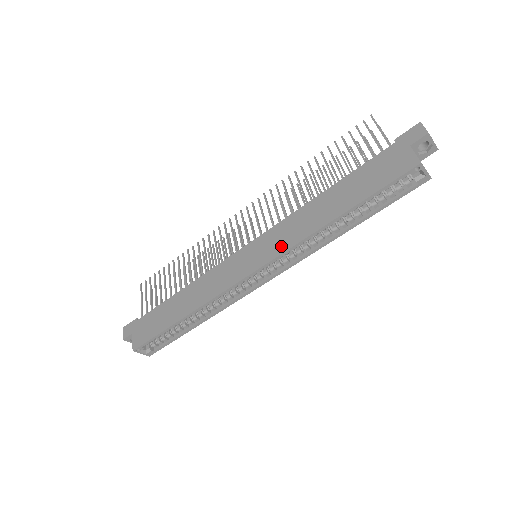
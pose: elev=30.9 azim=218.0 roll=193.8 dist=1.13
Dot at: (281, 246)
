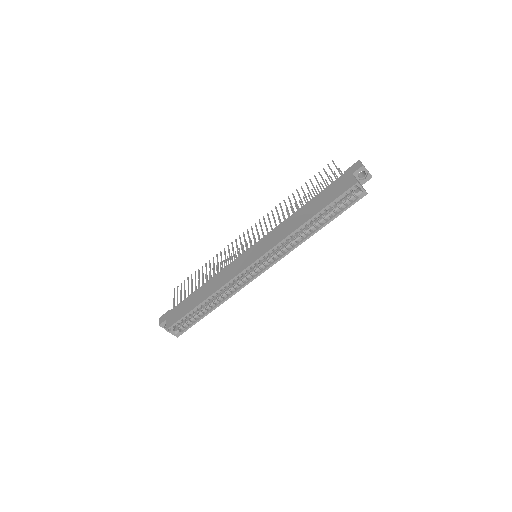
Dot at: (272, 244)
